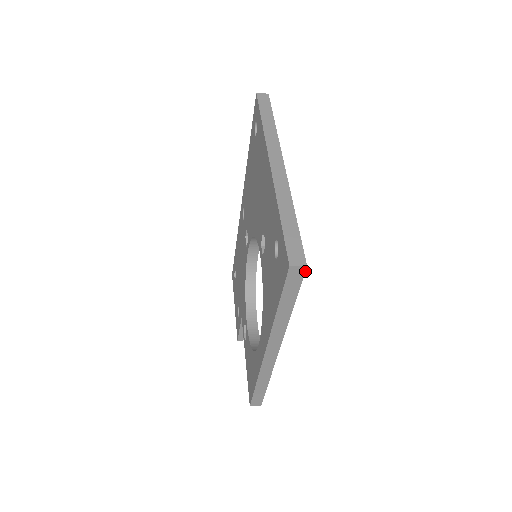
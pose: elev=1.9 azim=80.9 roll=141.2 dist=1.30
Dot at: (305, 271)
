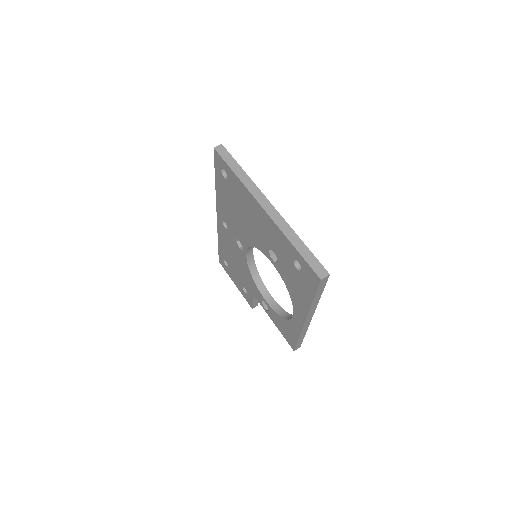
Dot at: occluded
